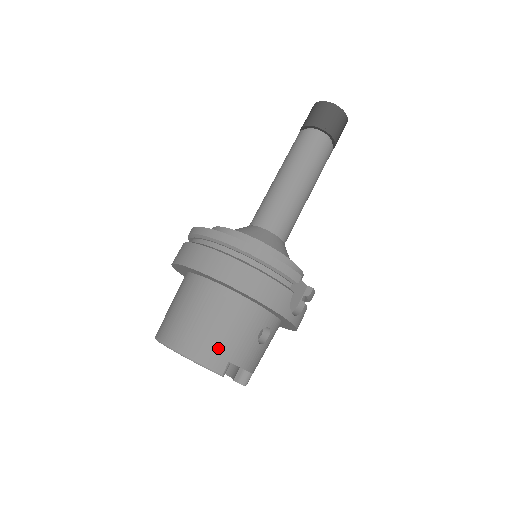
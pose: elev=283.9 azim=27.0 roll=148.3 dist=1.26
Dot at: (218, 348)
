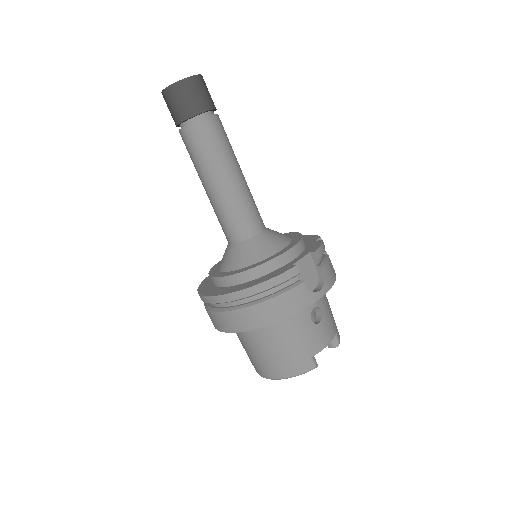
Dot at: (295, 359)
